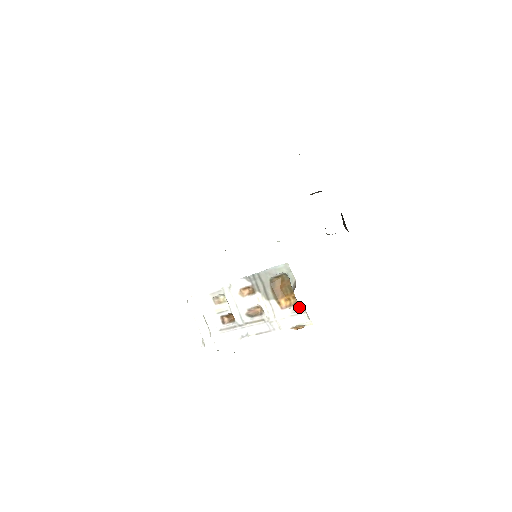
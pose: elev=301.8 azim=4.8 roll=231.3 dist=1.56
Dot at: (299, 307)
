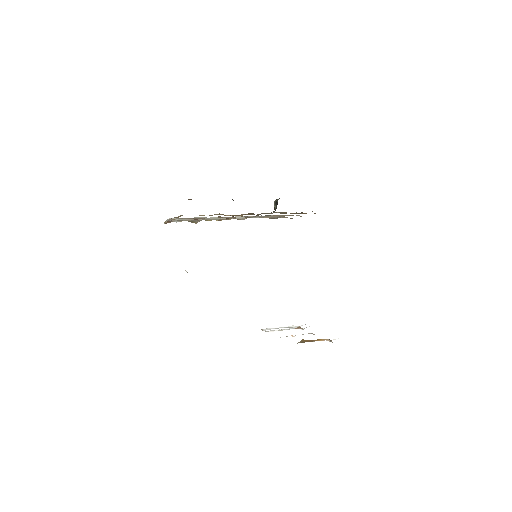
Dot at: occluded
